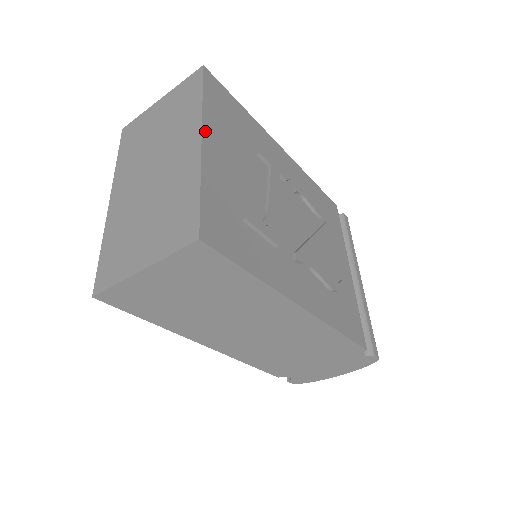
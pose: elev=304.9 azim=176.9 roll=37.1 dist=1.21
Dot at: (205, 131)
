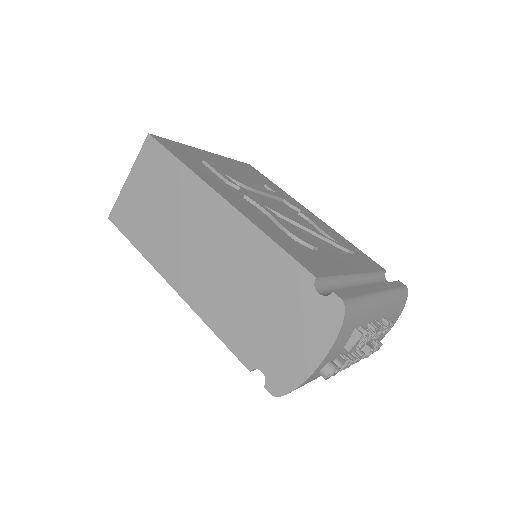
Dot at: (214, 154)
